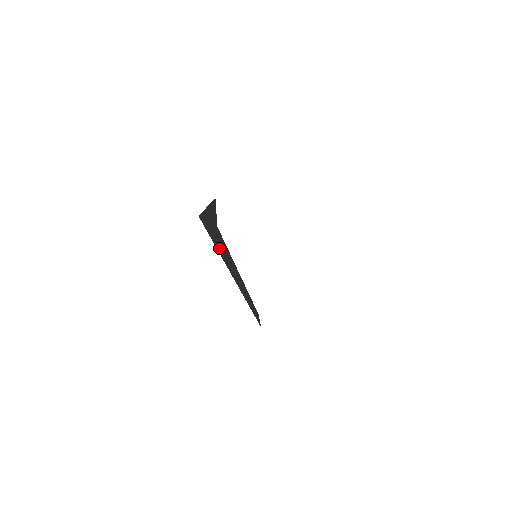
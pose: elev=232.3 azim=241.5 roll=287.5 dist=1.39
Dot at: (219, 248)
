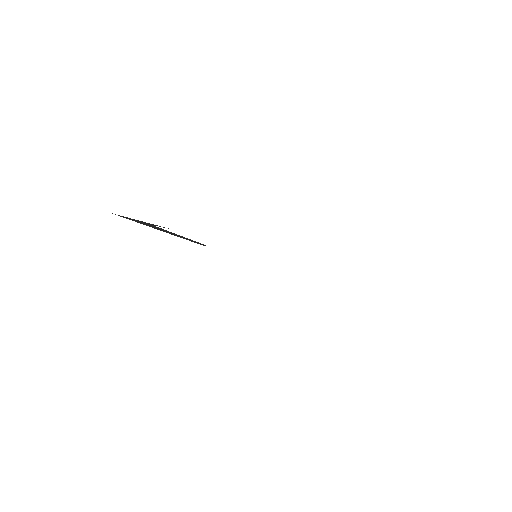
Dot at: occluded
